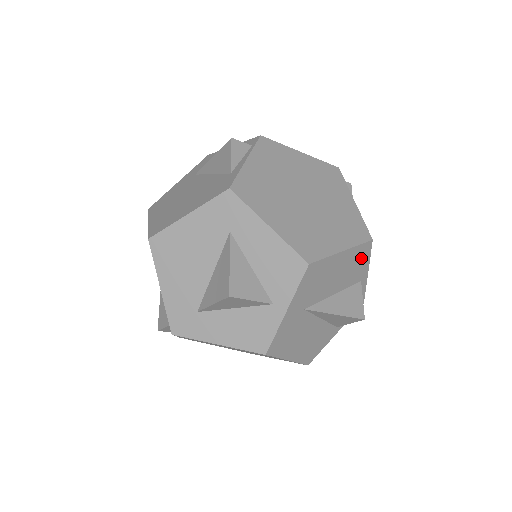
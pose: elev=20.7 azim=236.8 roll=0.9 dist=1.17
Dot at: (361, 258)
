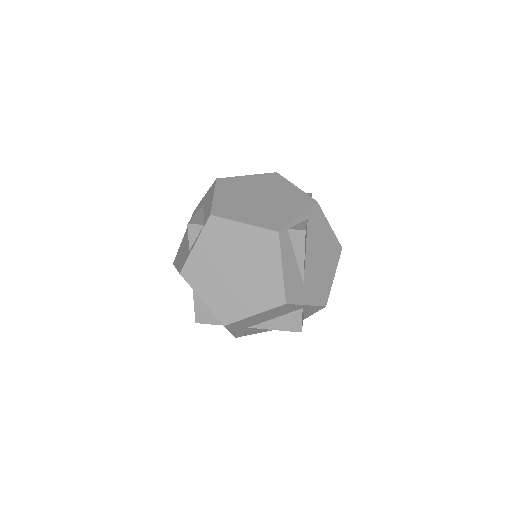
Dot at: (284, 308)
